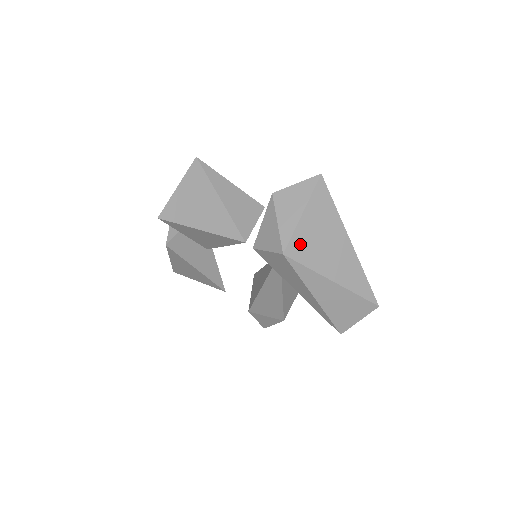
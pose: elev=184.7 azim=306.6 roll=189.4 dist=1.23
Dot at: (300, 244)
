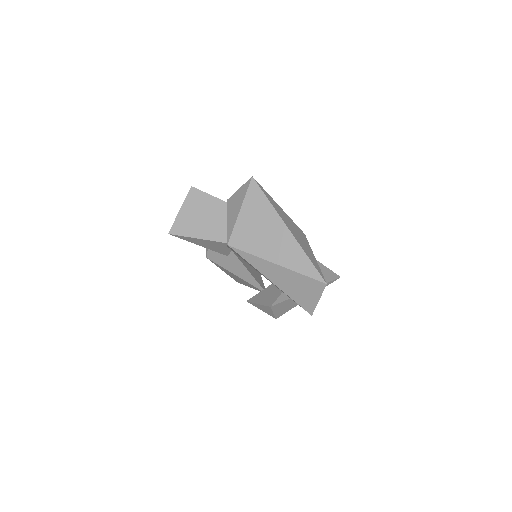
Dot at: (241, 235)
